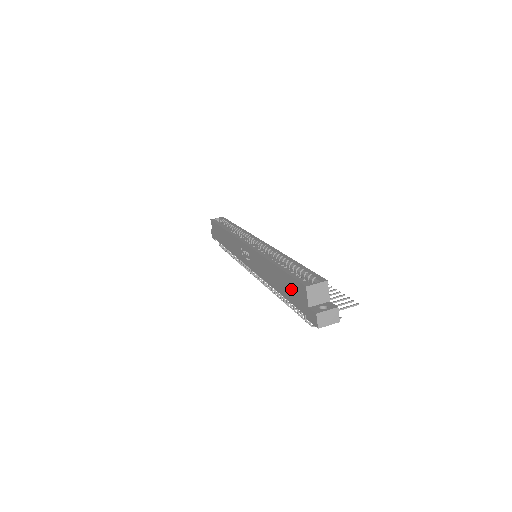
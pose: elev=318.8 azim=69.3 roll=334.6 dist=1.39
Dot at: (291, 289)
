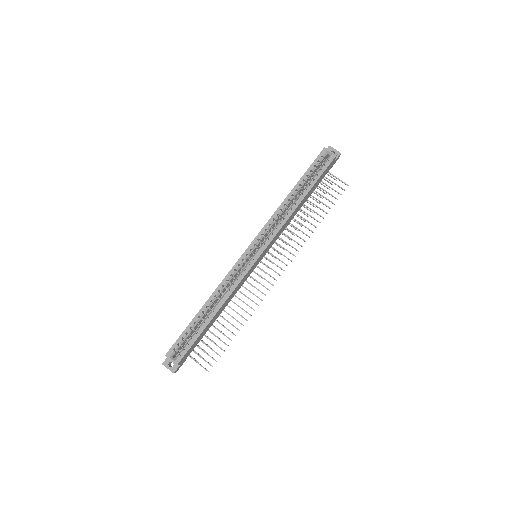
Dot at: occluded
